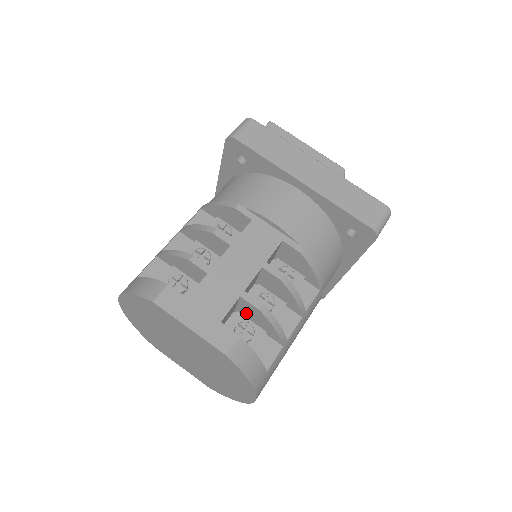
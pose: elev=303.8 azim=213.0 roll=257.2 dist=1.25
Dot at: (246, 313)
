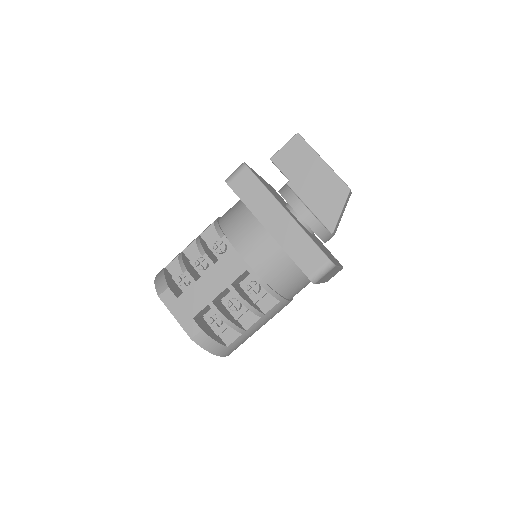
Dot at: occluded
